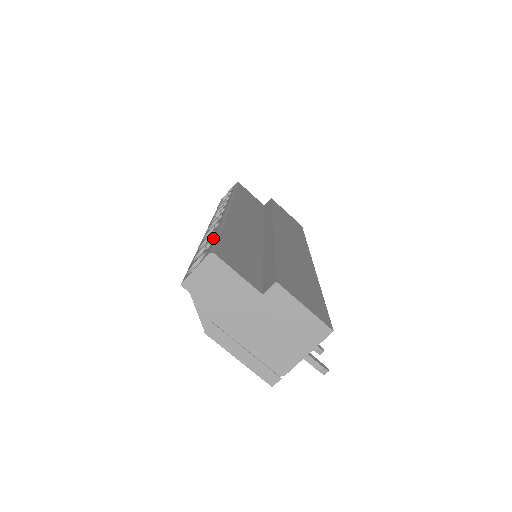
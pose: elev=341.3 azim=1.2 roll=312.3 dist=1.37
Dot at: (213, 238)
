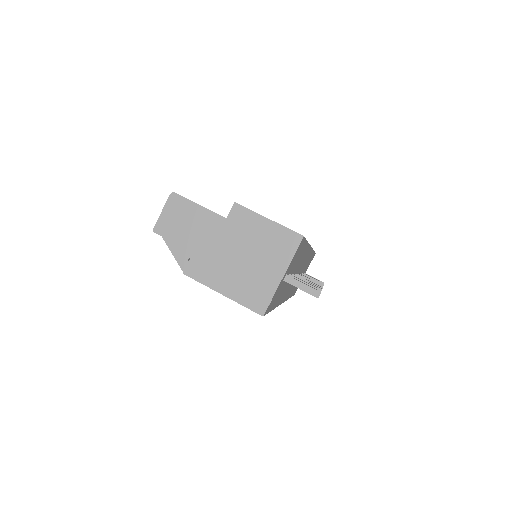
Dot at: occluded
